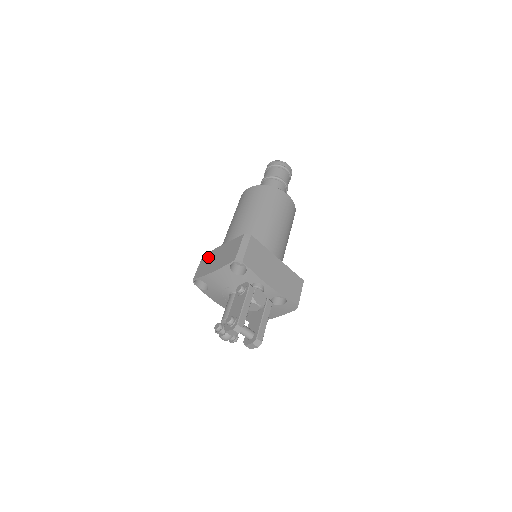
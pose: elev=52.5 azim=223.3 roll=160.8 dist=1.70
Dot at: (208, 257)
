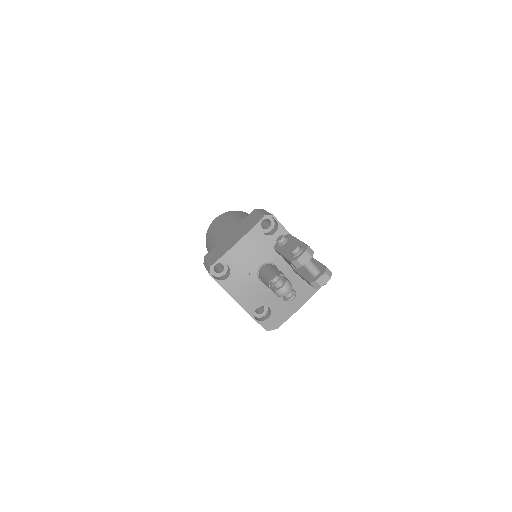
Dot at: (216, 249)
